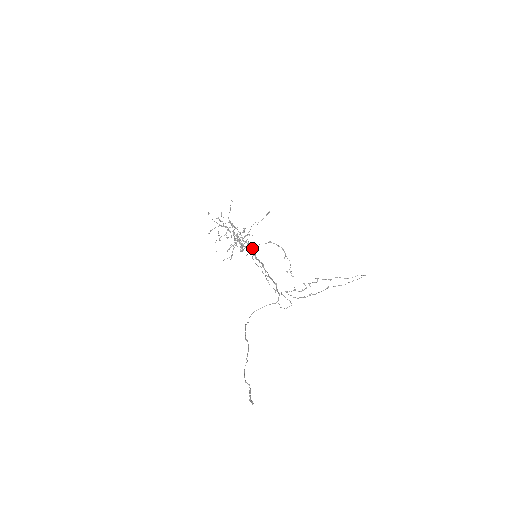
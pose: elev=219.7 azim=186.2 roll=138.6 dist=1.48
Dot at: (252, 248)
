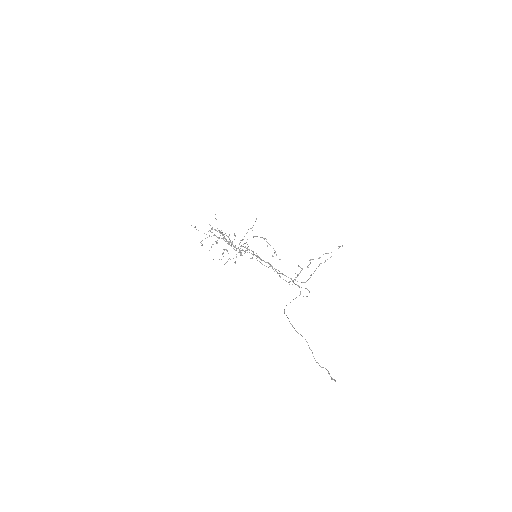
Dot at: (253, 251)
